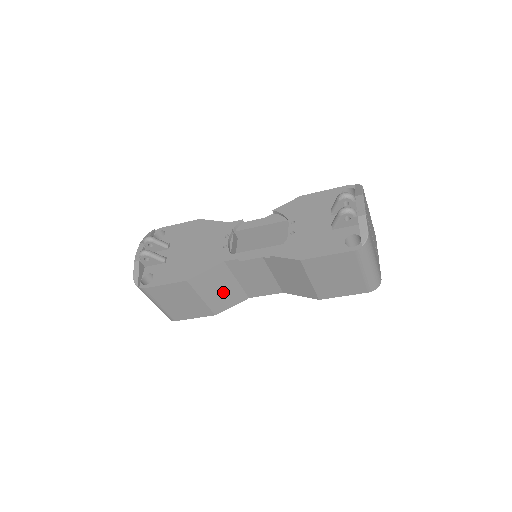
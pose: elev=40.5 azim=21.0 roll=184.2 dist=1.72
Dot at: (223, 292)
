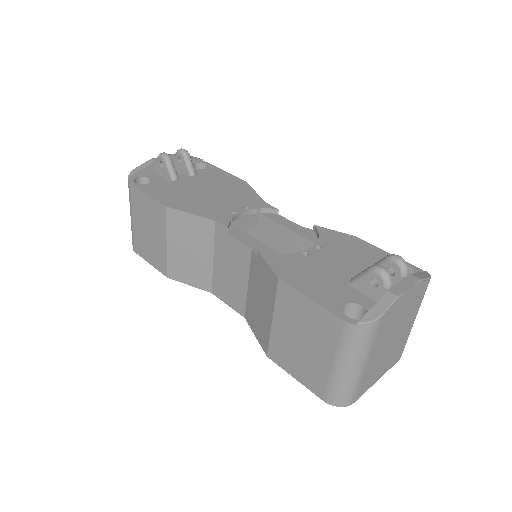
Dot at: (191, 258)
